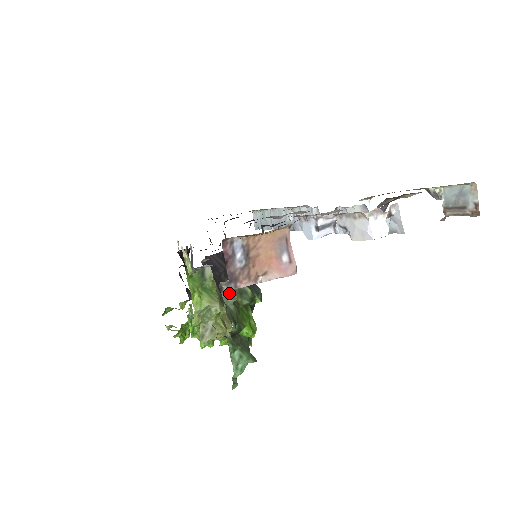
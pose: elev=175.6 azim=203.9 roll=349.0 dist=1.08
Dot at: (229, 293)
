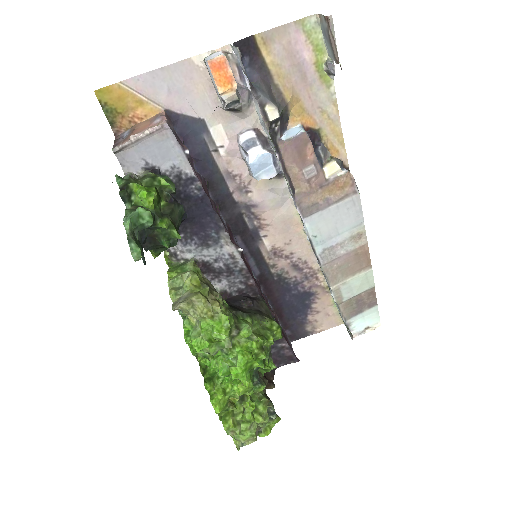
Dot at: (129, 174)
